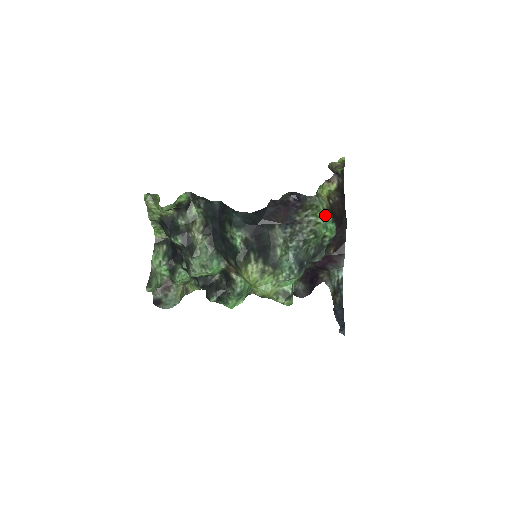
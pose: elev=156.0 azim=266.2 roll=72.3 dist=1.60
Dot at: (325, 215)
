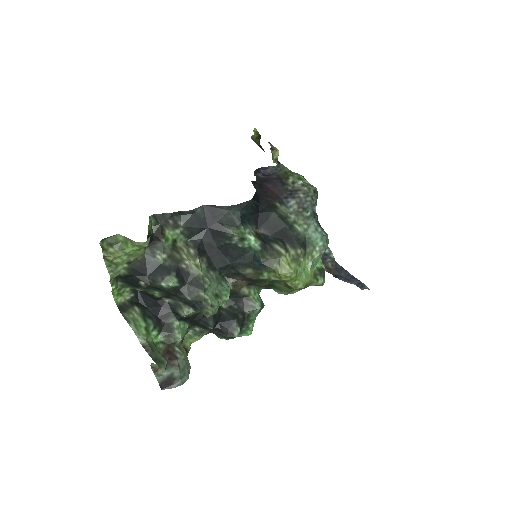
Dot at: occluded
